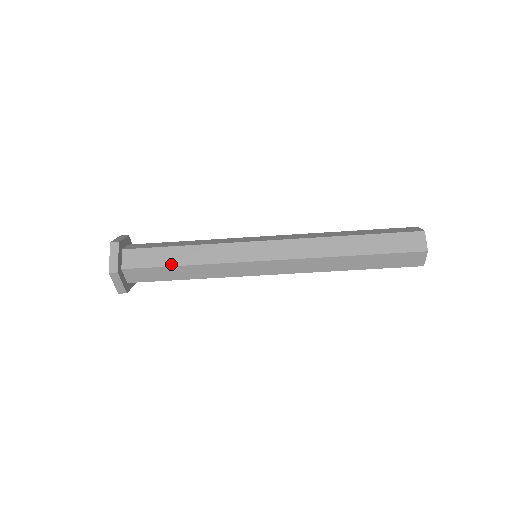
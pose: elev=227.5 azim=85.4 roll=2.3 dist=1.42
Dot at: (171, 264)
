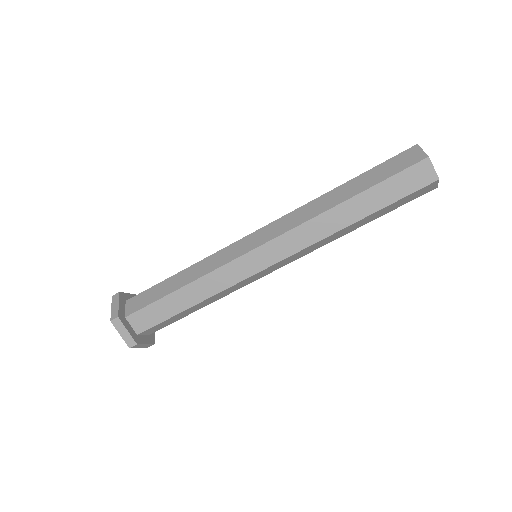
Dot at: (180, 310)
